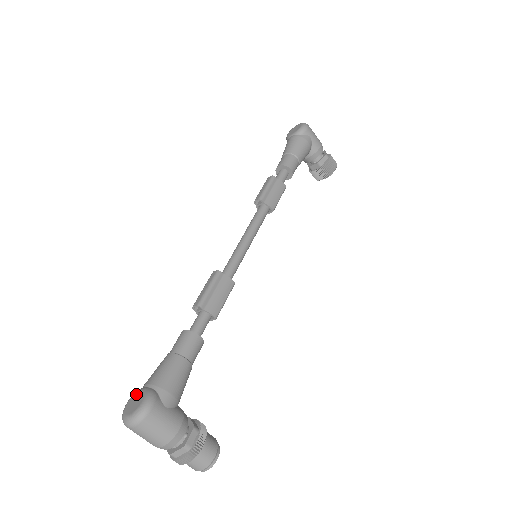
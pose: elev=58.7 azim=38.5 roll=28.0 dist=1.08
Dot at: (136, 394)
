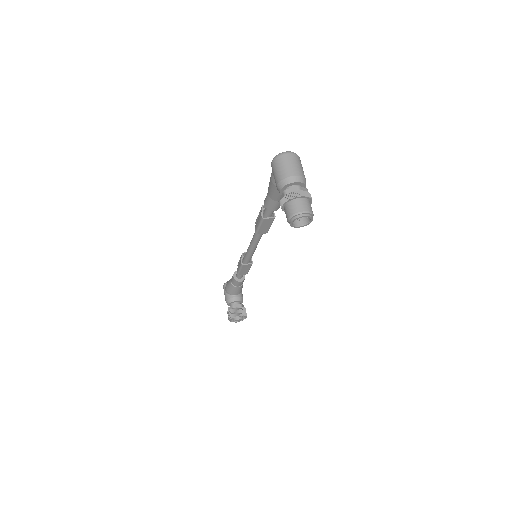
Dot at: occluded
